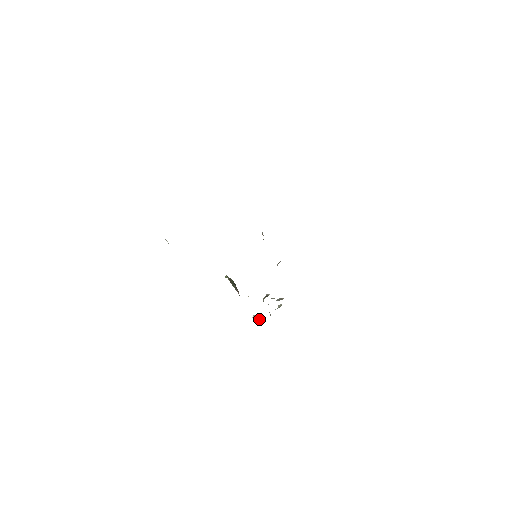
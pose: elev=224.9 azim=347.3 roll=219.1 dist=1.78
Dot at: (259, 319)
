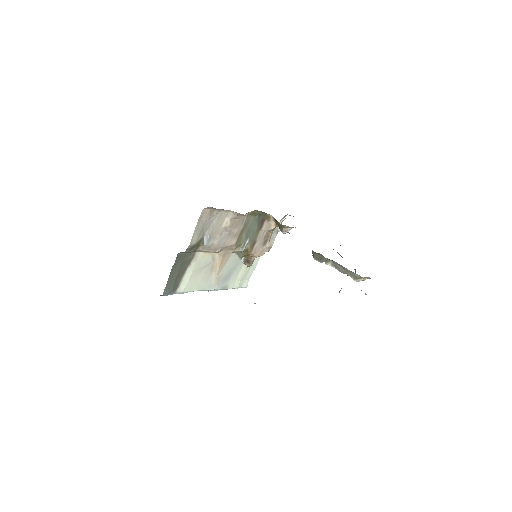
Dot at: occluded
